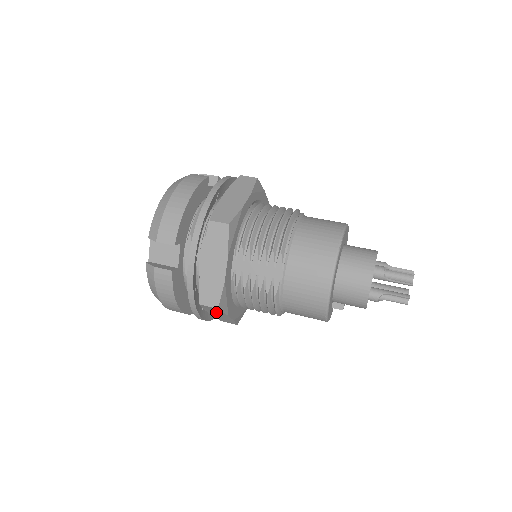
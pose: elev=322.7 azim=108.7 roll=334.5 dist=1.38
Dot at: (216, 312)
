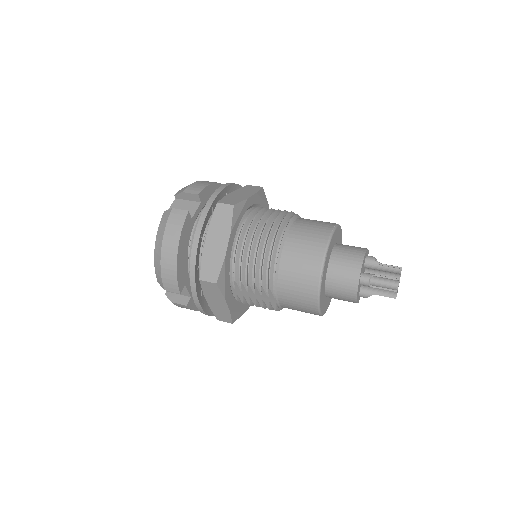
Dot at: occluded
